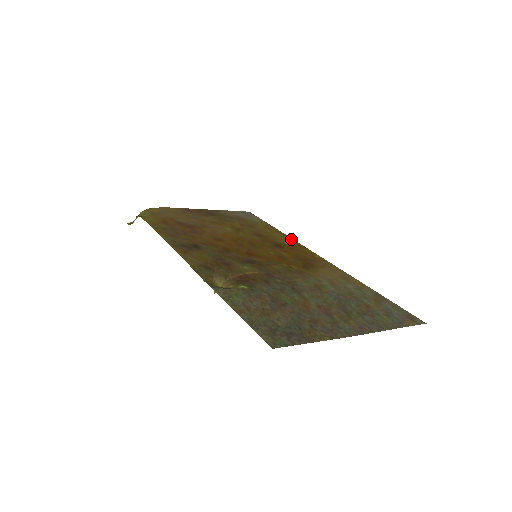
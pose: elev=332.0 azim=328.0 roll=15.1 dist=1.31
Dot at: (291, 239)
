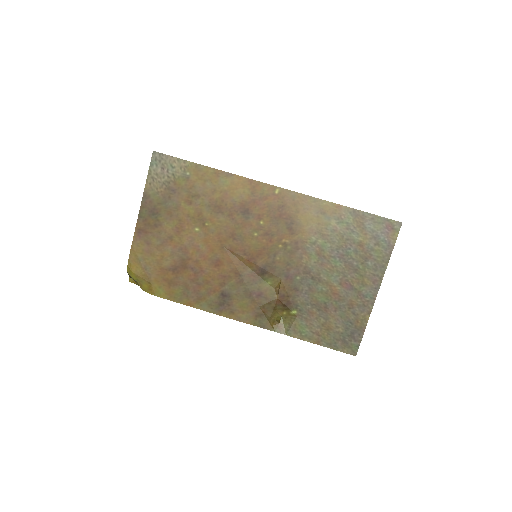
Dot at: (236, 178)
